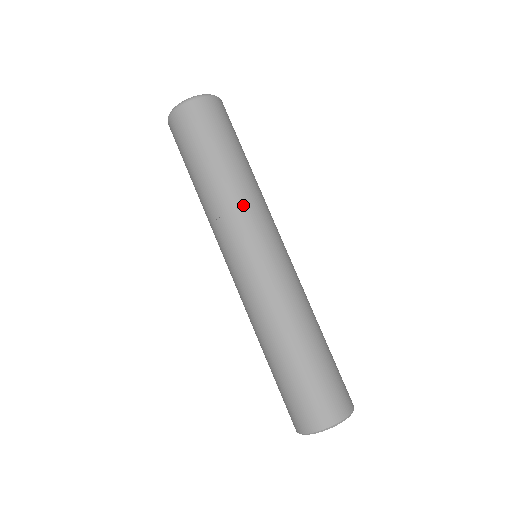
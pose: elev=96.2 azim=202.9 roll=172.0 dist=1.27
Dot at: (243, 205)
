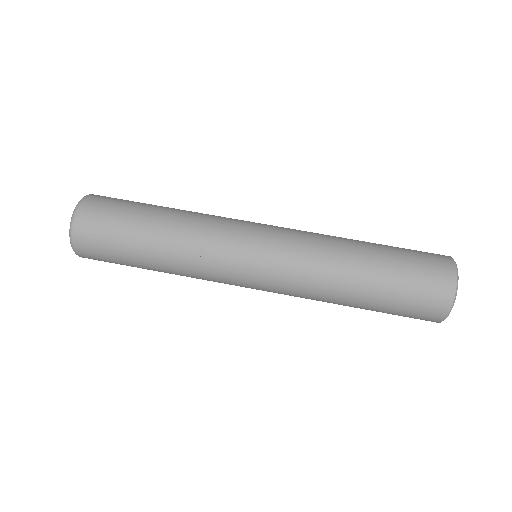
Dot at: (211, 215)
